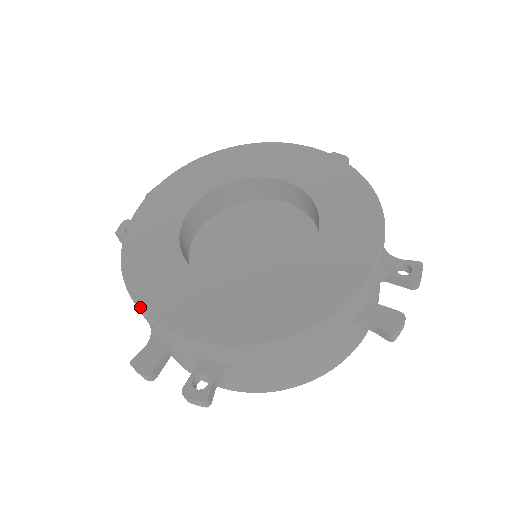
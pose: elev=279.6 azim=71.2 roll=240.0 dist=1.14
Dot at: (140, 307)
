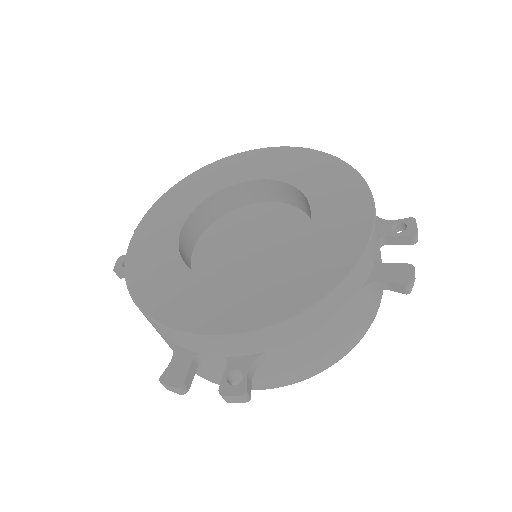
Dot at: (158, 321)
